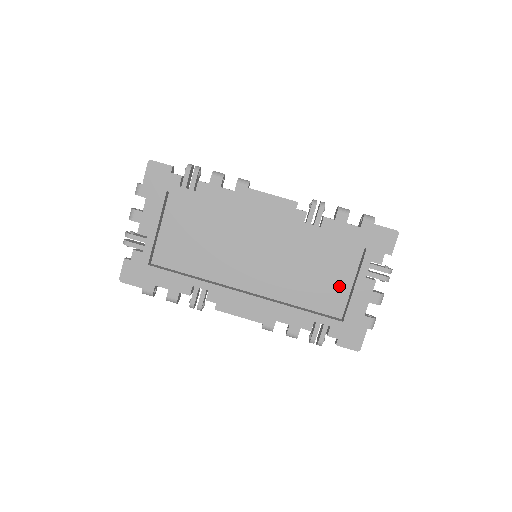
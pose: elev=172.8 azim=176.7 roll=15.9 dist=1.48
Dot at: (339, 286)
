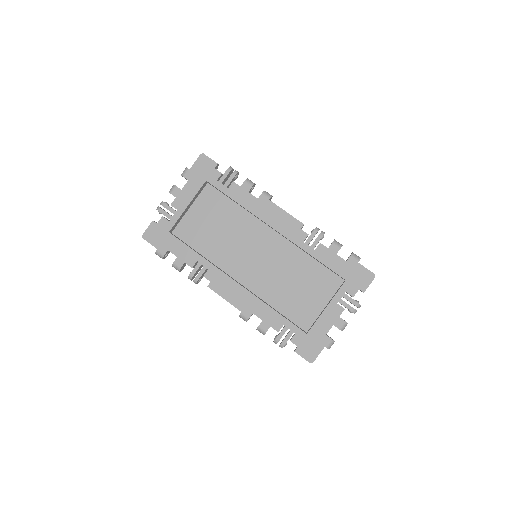
Dot at: (314, 304)
